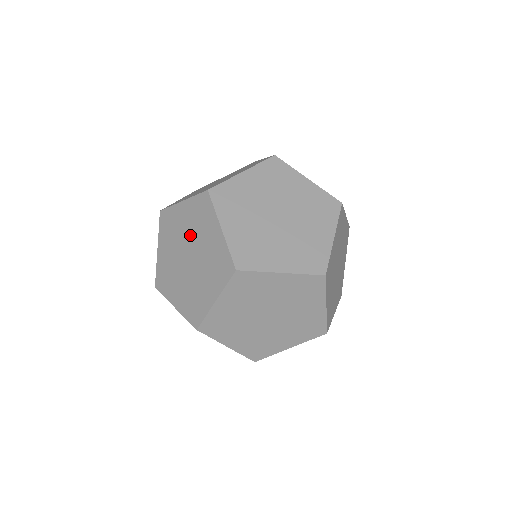
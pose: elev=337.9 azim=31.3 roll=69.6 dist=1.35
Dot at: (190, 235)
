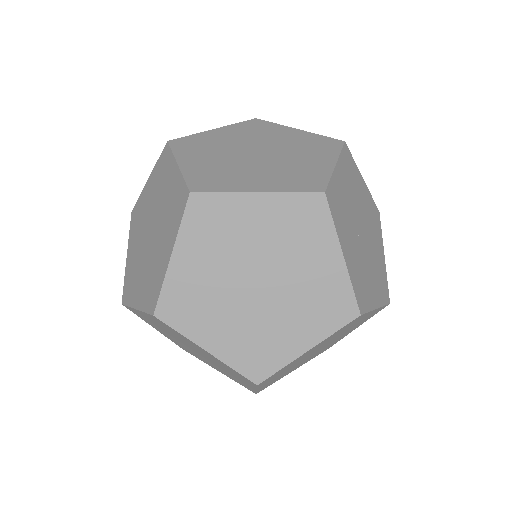
Dot at: (141, 234)
